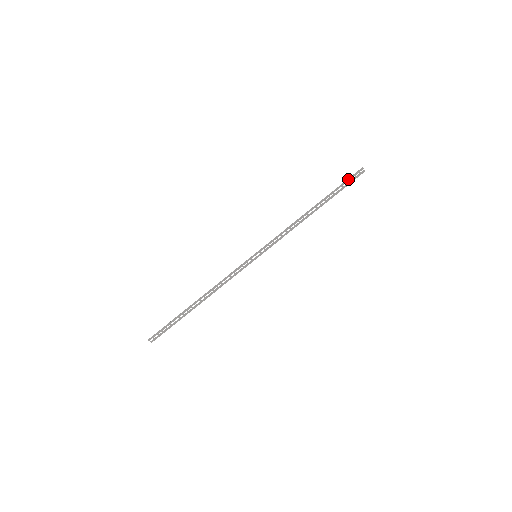
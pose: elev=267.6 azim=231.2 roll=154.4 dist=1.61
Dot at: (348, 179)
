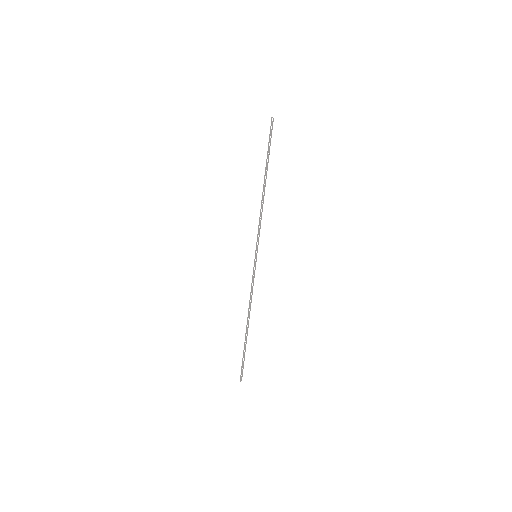
Dot at: (269, 137)
